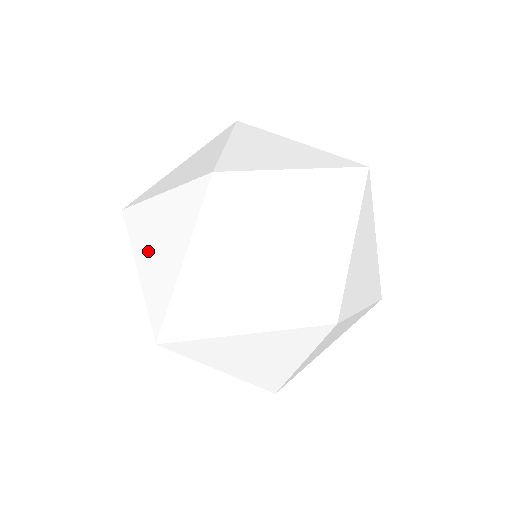
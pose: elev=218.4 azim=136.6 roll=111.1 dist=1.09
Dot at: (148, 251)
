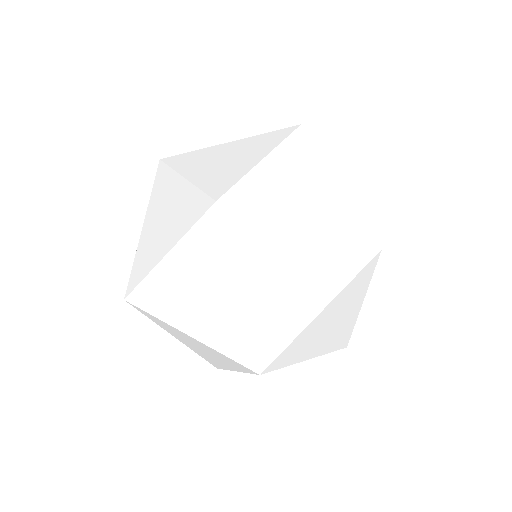
Dot at: (206, 165)
